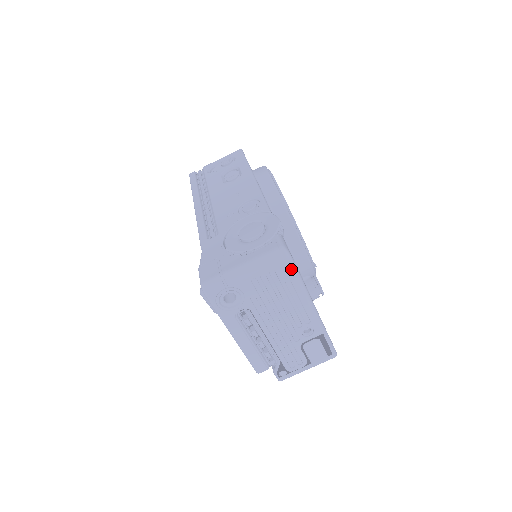
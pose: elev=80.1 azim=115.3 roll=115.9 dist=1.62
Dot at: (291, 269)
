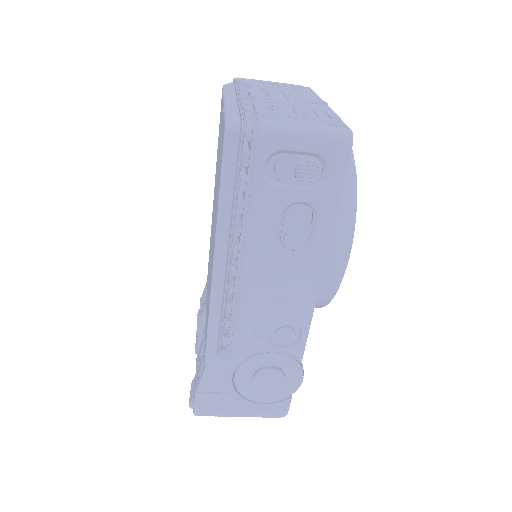
Dot at: occluded
